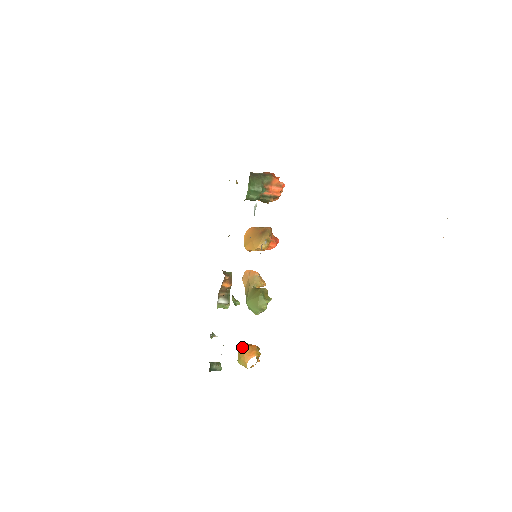
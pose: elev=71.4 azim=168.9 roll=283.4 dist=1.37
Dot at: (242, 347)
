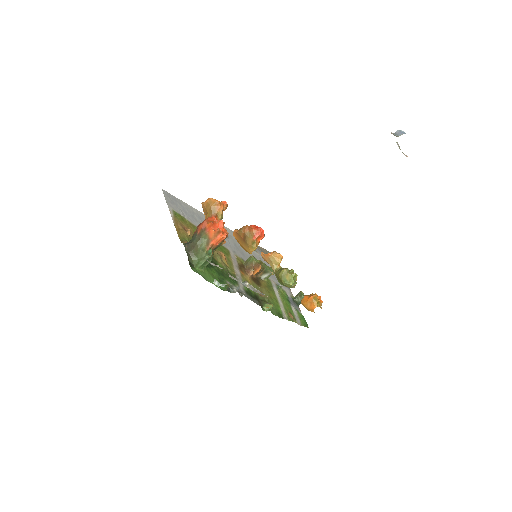
Dot at: (303, 304)
